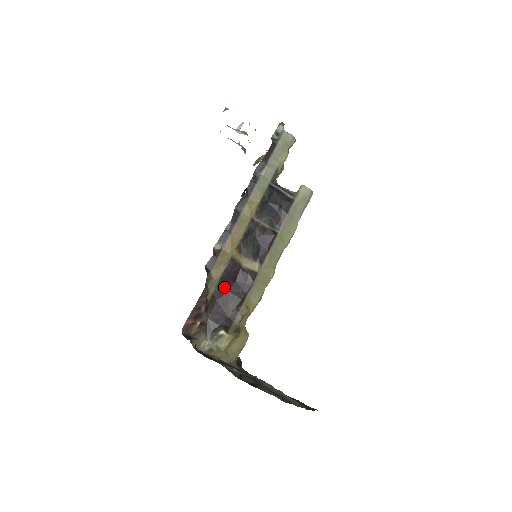
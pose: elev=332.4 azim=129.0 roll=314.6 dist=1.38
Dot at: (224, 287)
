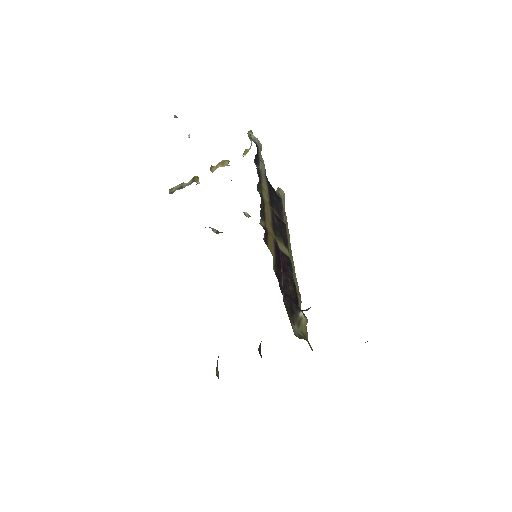
Dot at: (278, 268)
